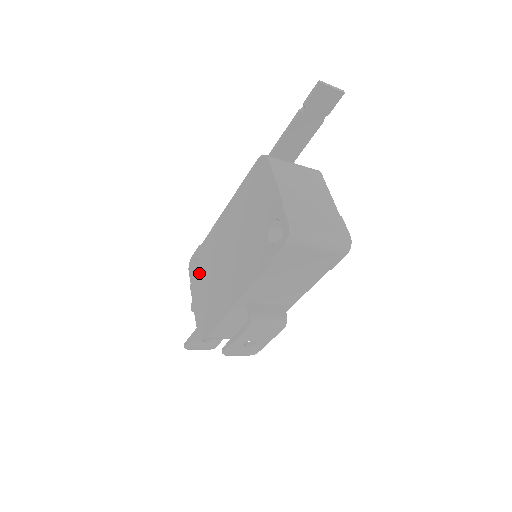
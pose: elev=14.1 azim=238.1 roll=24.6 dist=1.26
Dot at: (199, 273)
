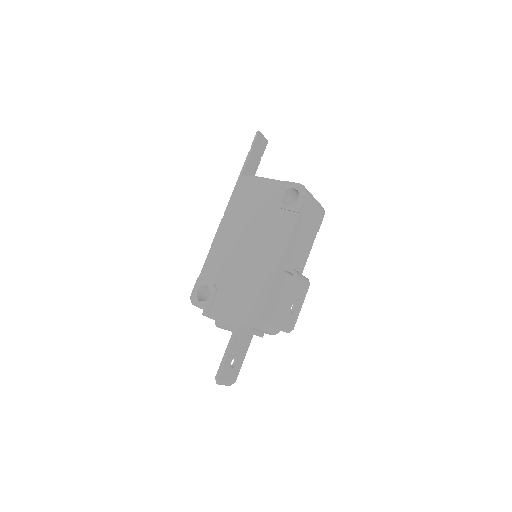
Dot at: (213, 292)
